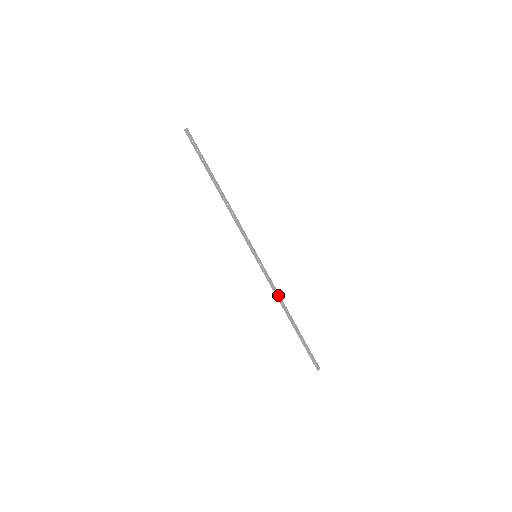
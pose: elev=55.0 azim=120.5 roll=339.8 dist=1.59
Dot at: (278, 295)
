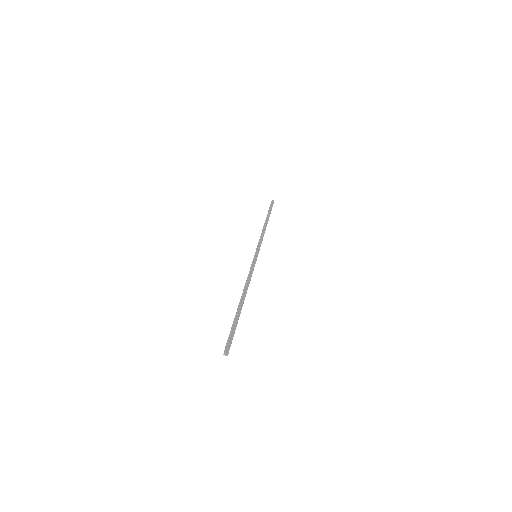
Dot at: (249, 281)
